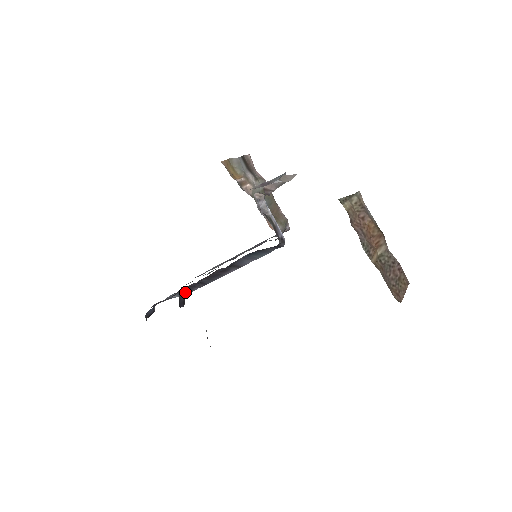
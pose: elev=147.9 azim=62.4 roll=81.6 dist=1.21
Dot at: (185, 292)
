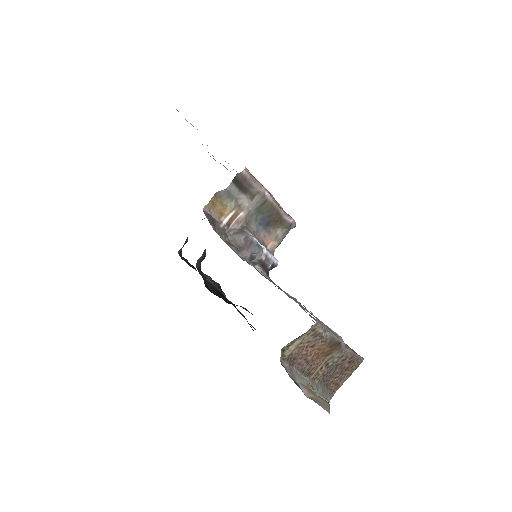
Dot at: (204, 250)
